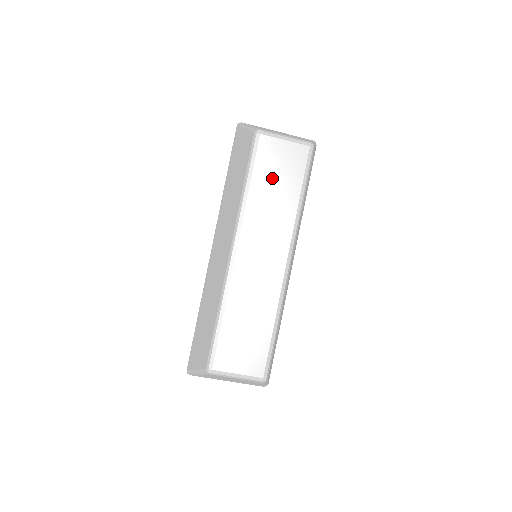
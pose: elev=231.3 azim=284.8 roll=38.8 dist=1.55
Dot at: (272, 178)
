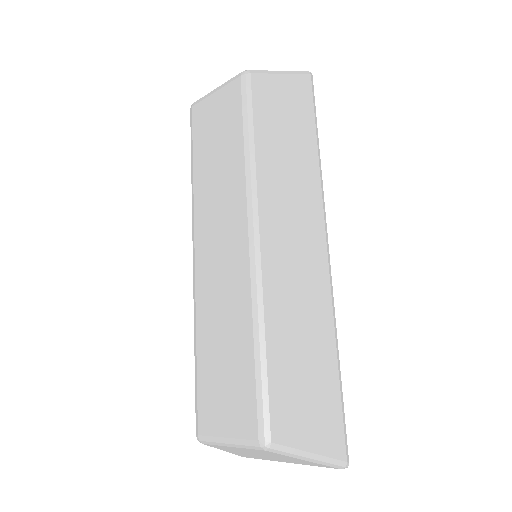
Dot at: (211, 144)
